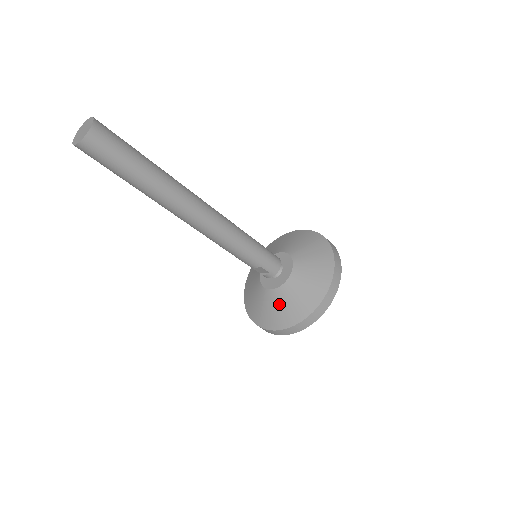
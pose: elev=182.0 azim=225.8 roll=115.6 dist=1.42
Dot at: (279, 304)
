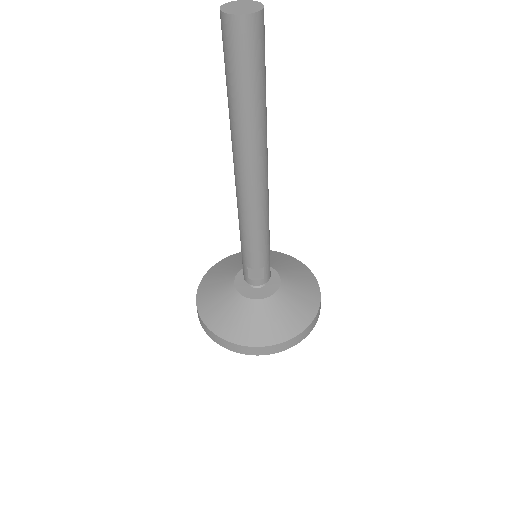
Dot at: (269, 316)
